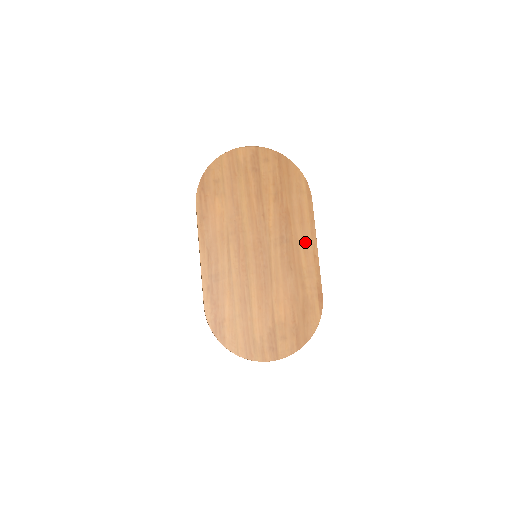
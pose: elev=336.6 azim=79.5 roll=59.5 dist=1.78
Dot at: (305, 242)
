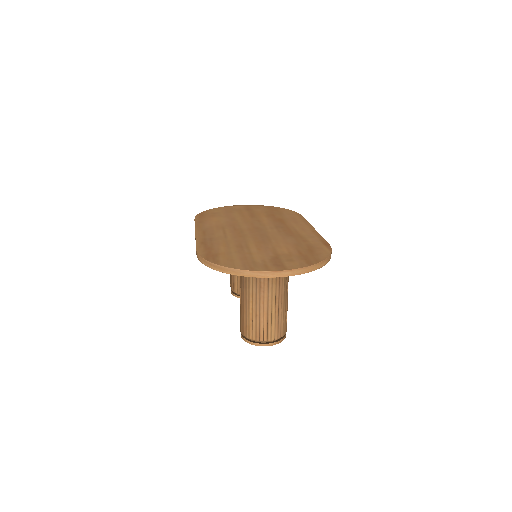
Dot at: (301, 227)
